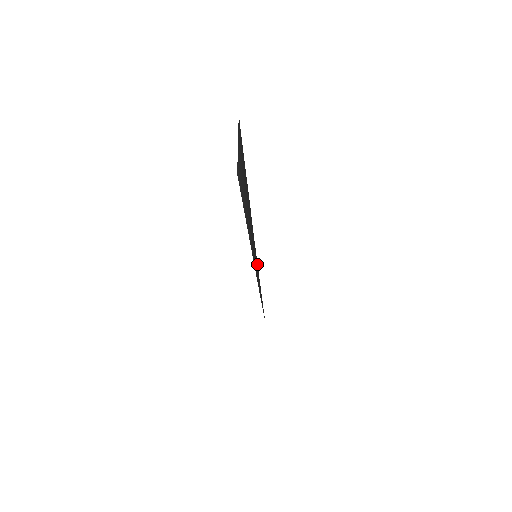
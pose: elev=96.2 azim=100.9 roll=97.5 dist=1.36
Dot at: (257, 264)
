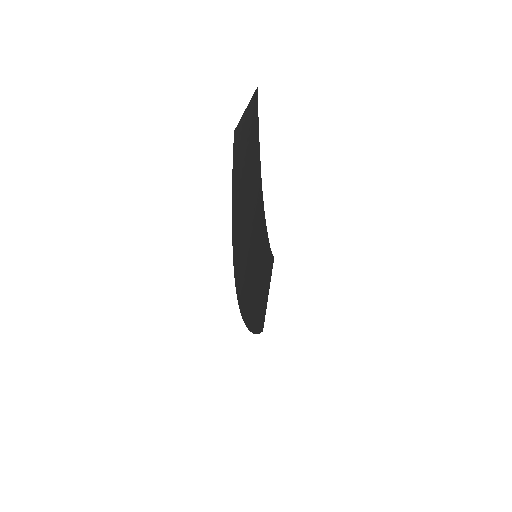
Dot at: (253, 262)
